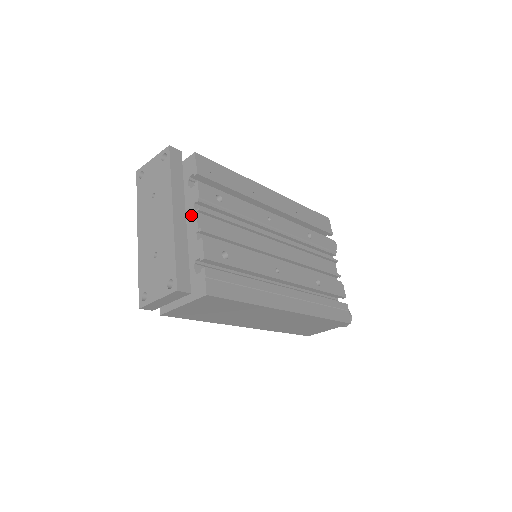
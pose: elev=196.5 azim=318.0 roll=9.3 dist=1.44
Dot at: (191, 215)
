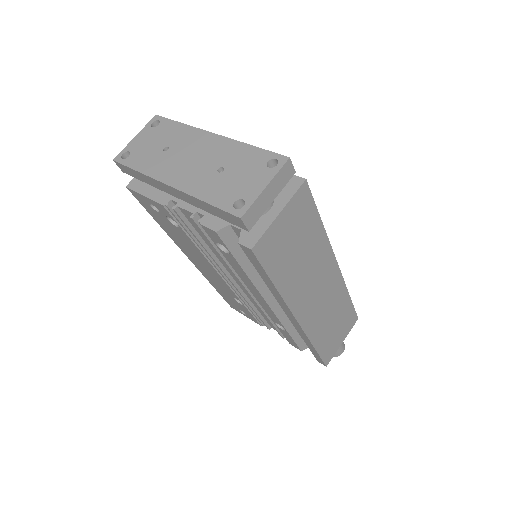
Dot at: occluded
